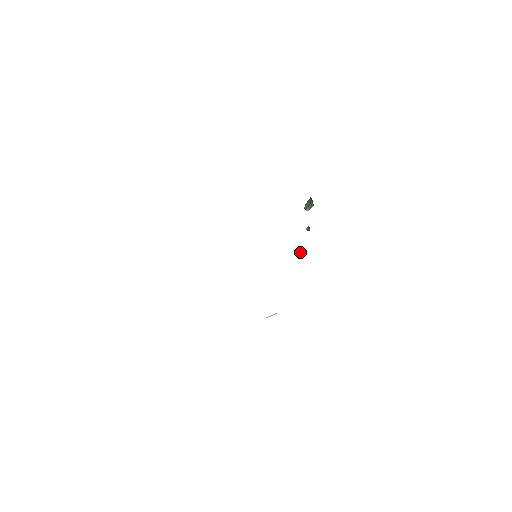
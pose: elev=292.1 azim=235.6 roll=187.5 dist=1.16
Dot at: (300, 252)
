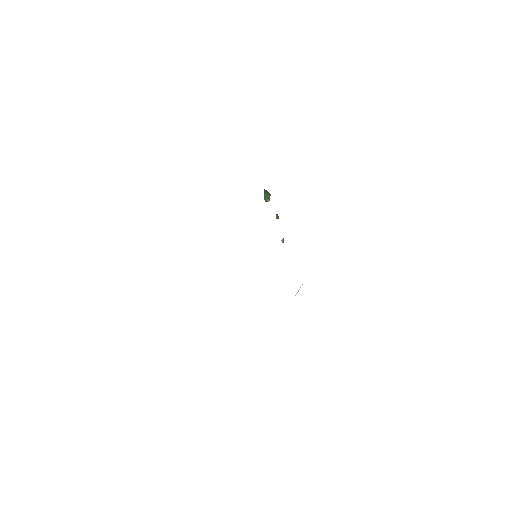
Dot at: (283, 240)
